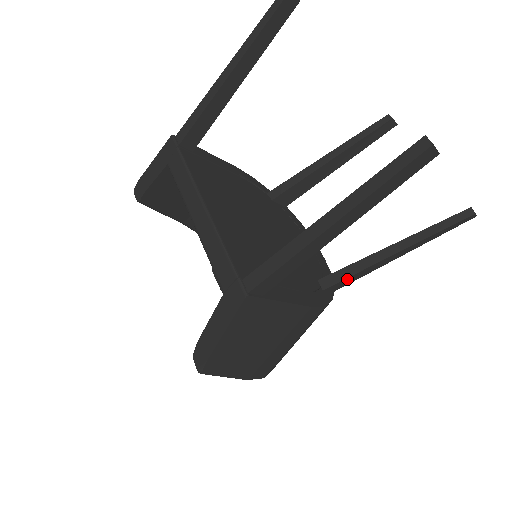
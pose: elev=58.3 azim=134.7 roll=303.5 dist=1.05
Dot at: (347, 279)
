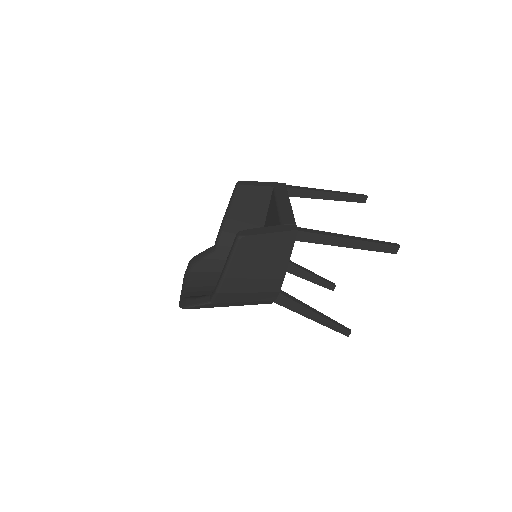
Dot at: (288, 300)
